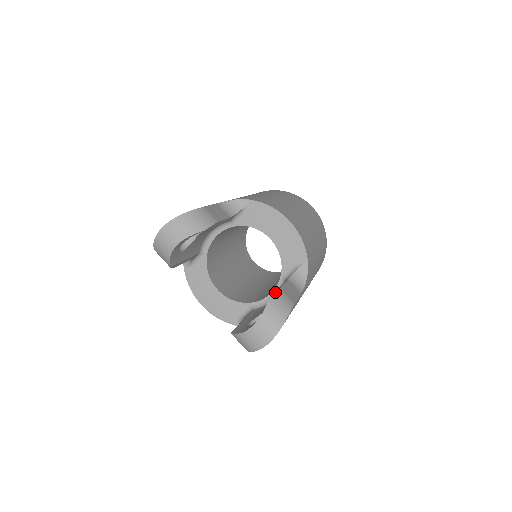
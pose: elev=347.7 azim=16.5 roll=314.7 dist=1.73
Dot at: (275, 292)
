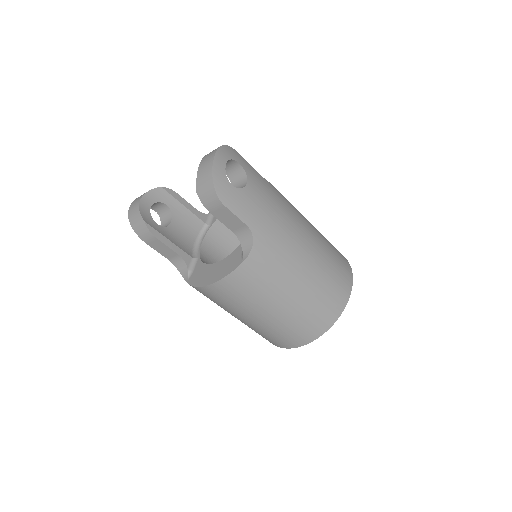
Dot at: occluded
